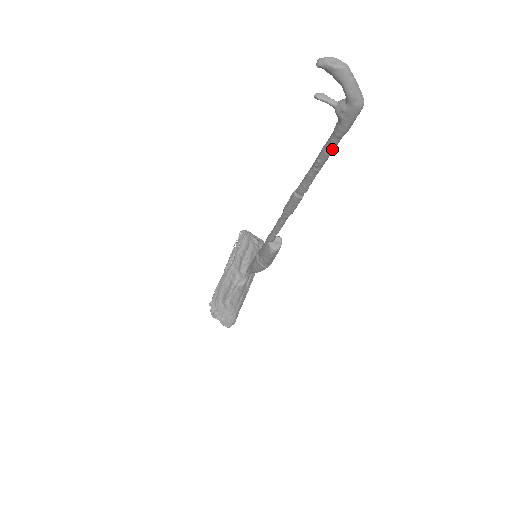
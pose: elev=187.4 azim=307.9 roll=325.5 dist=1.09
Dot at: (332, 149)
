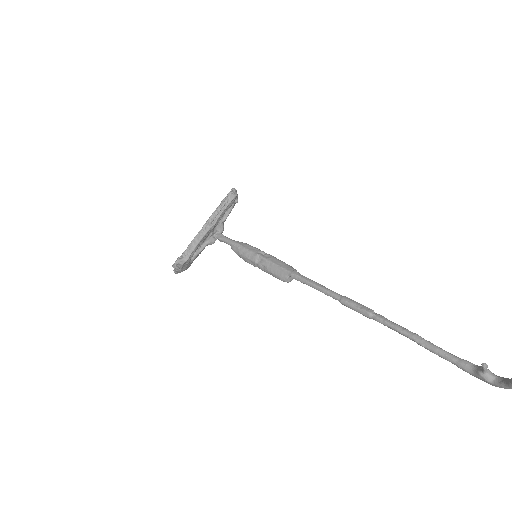
Dot at: (442, 357)
